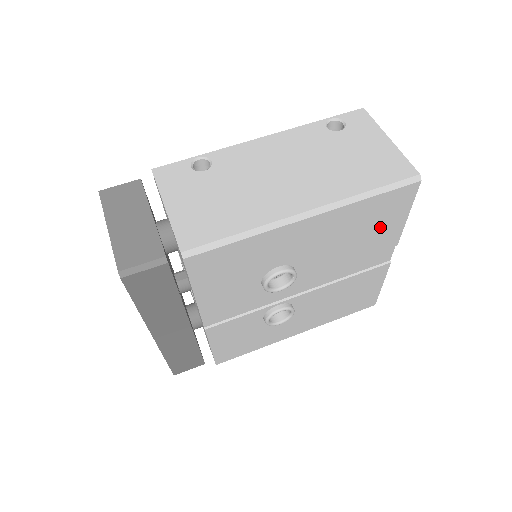
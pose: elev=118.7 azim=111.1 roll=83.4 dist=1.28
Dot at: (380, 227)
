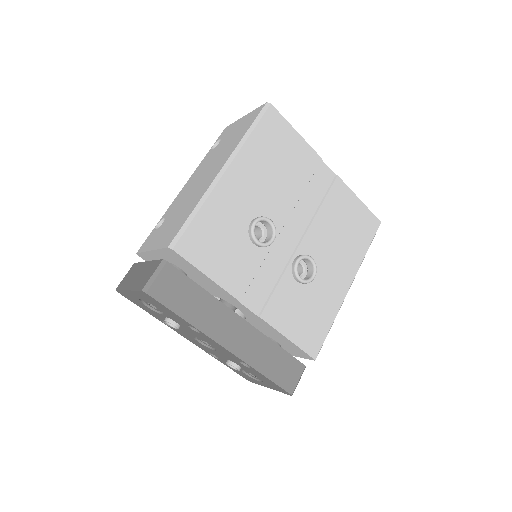
Dot at: (288, 151)
